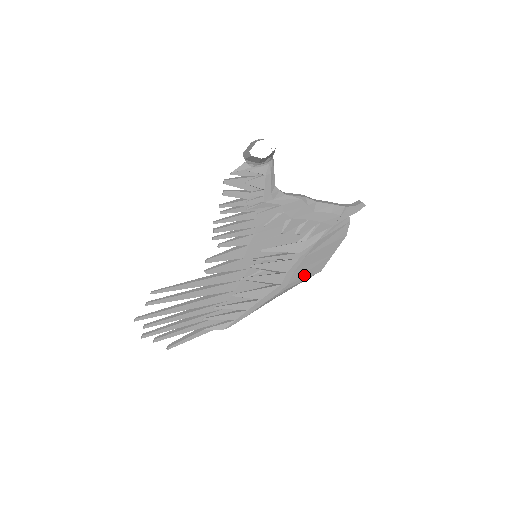
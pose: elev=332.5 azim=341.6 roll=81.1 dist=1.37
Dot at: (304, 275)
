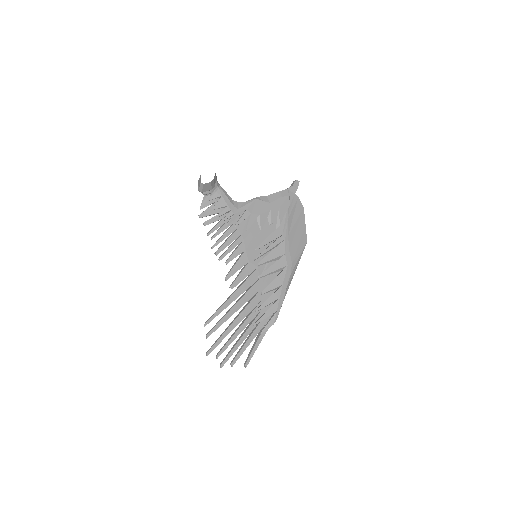
Dot at: (298, 250)
